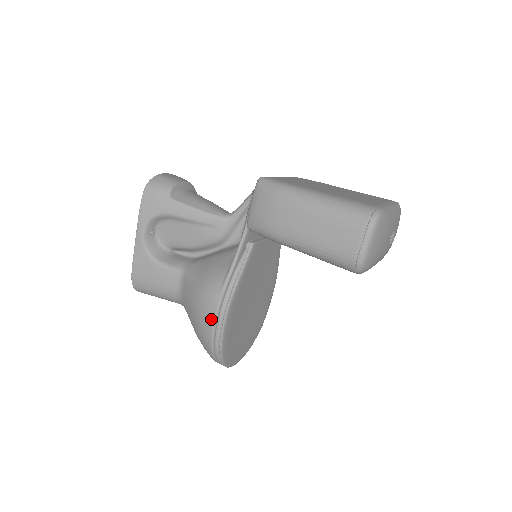
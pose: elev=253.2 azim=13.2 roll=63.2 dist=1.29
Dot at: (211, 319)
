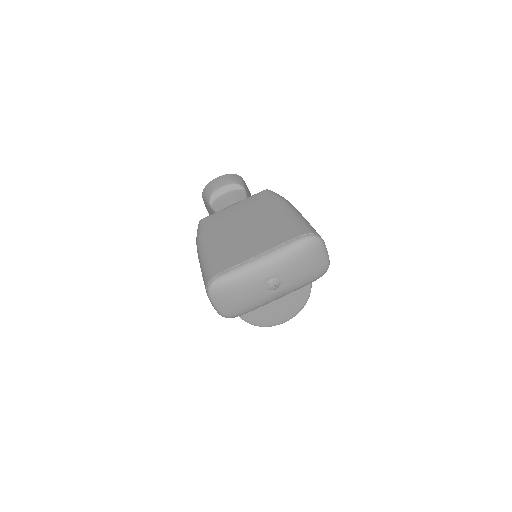
Dot at: occluded
